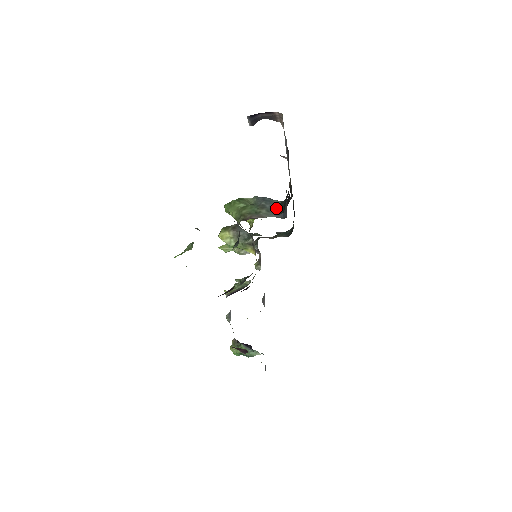
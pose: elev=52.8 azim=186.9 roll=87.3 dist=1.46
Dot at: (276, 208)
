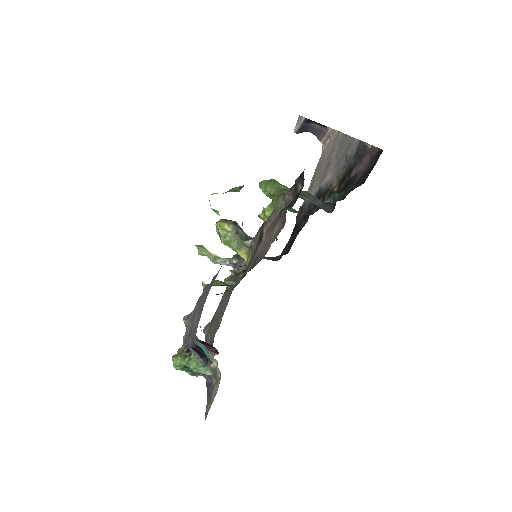
Dot at: (331, 195)
